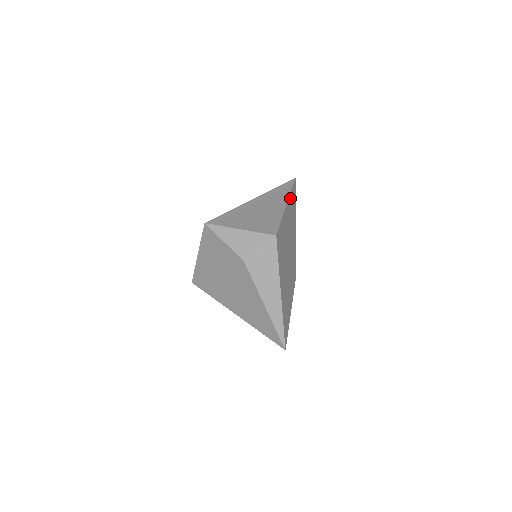
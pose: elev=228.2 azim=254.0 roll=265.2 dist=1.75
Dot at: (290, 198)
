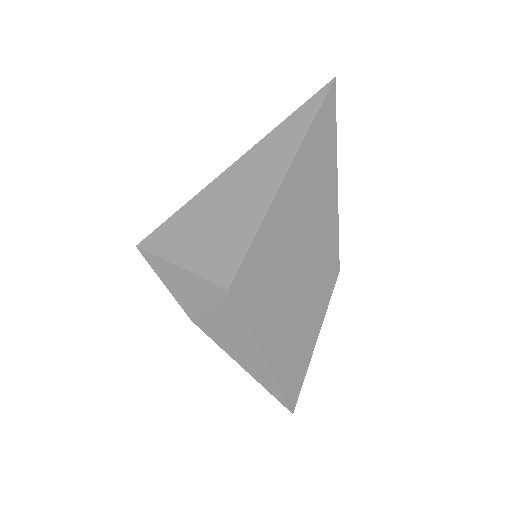
Dot at: (303, 151)
